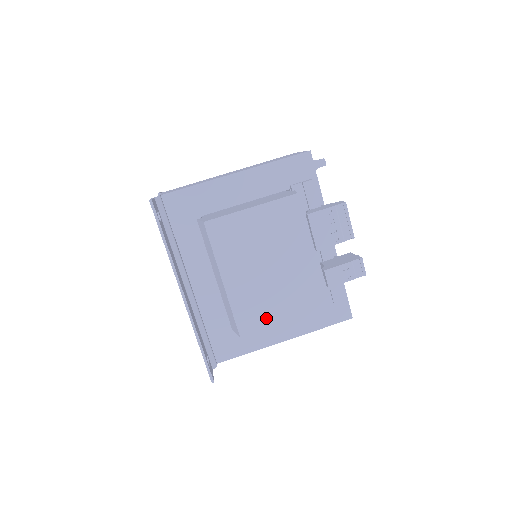
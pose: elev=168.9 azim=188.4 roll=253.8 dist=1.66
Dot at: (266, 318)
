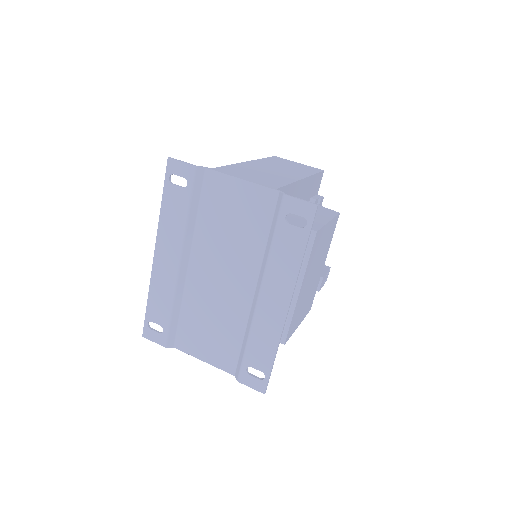
Dot at: (297, 322)
